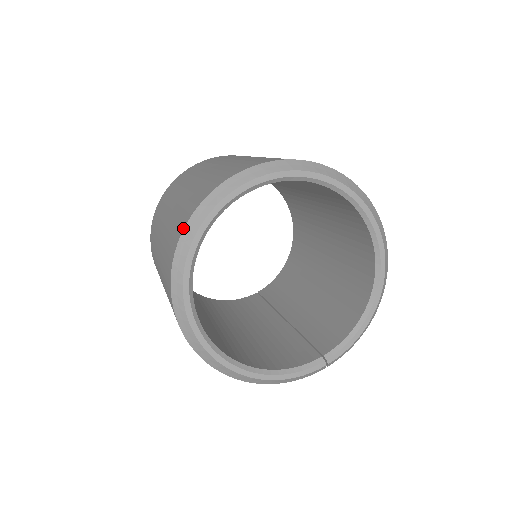
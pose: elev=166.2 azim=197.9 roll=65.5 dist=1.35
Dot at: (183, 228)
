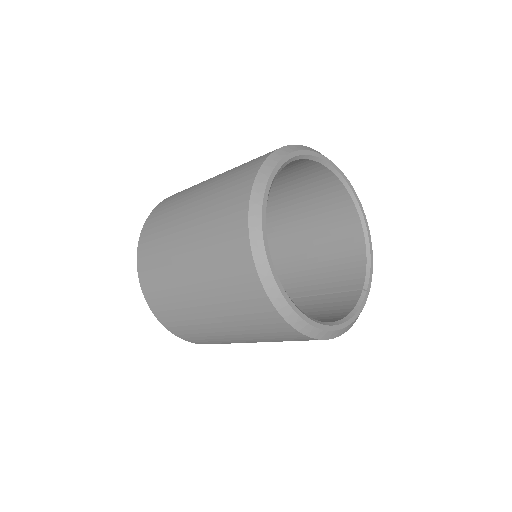
Dot at: (247, 231)
